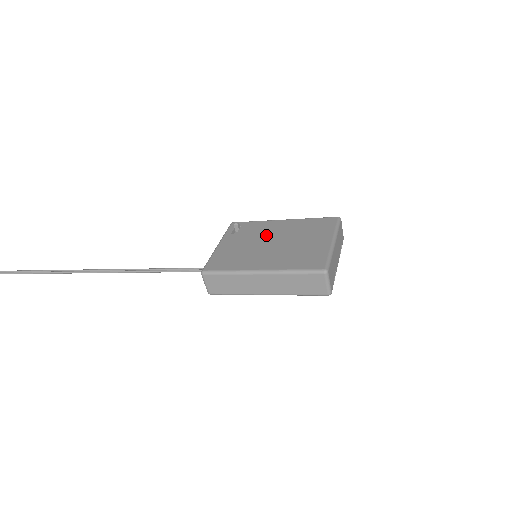
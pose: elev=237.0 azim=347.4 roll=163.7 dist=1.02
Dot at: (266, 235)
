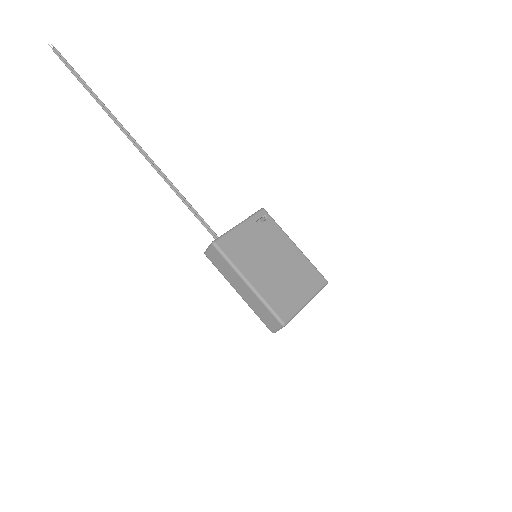
Dot at: (275, 250)
